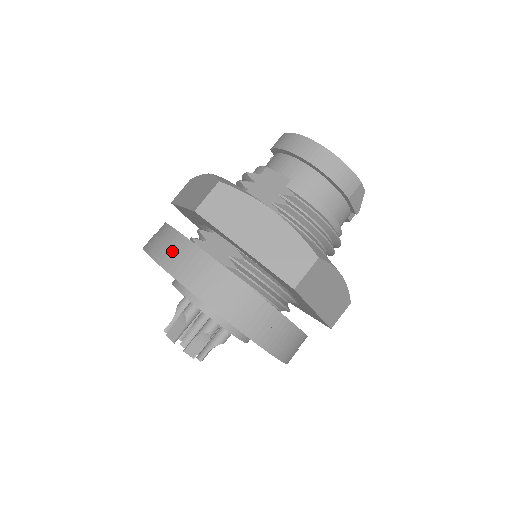
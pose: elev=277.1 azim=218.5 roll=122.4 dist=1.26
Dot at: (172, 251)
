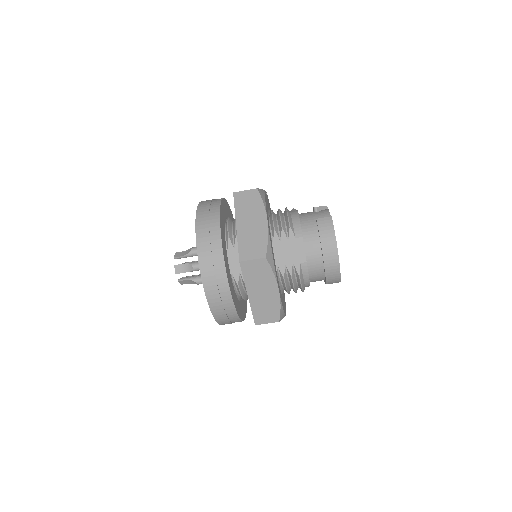
Dot at: (211, 263)
